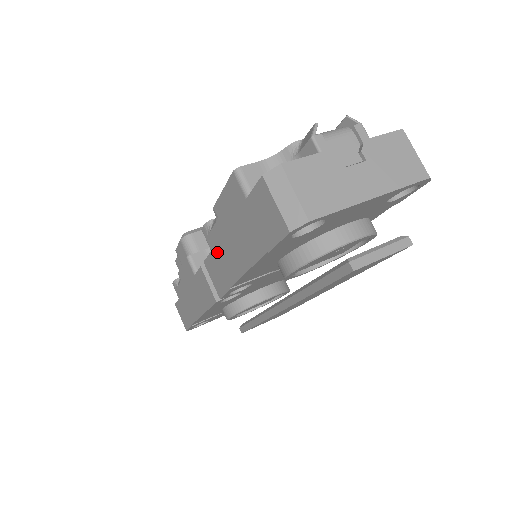
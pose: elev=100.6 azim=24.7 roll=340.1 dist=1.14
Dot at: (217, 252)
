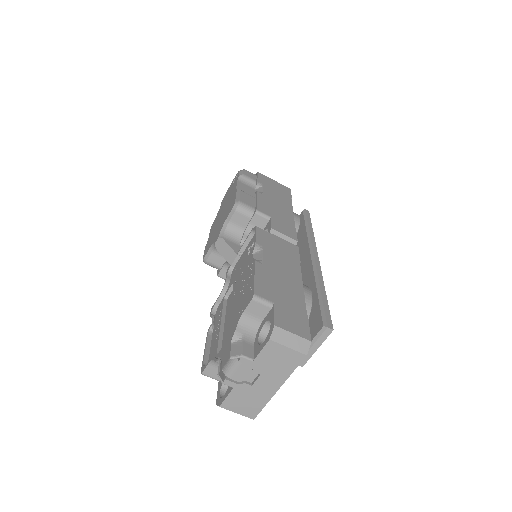
Dot at: occluded
